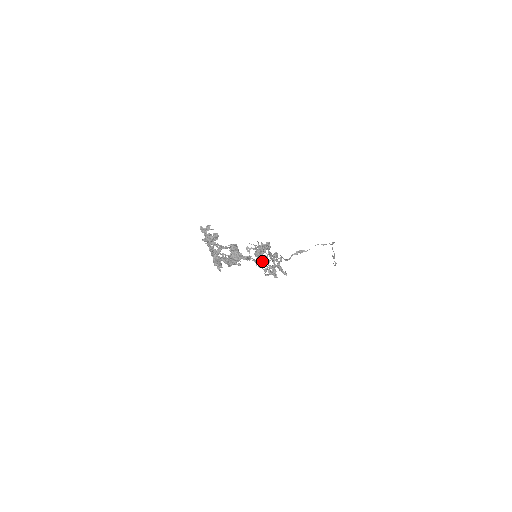
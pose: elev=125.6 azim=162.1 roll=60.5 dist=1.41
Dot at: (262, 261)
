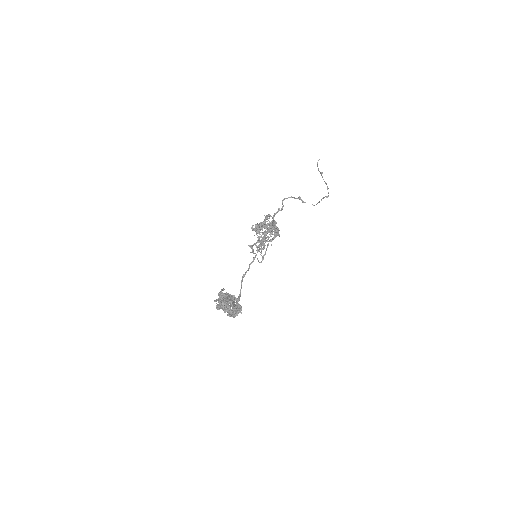
Dot at: (259, 240)
